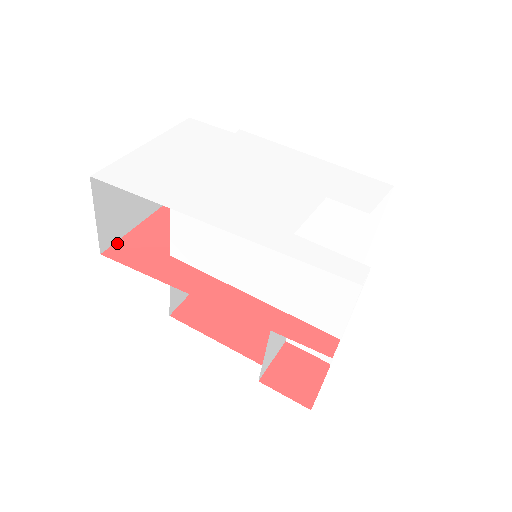
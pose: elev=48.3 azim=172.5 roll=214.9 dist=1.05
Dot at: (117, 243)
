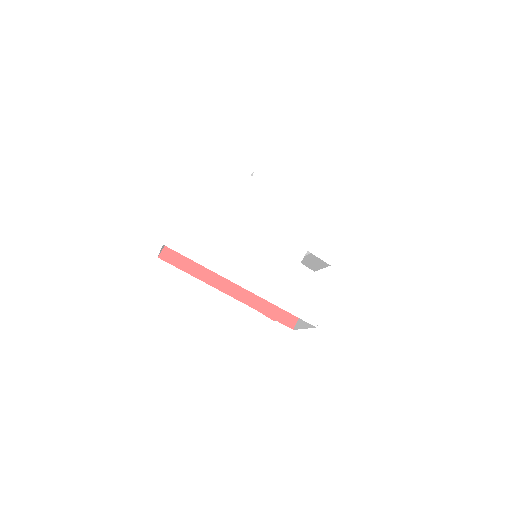
Dot at: (166, 246)
